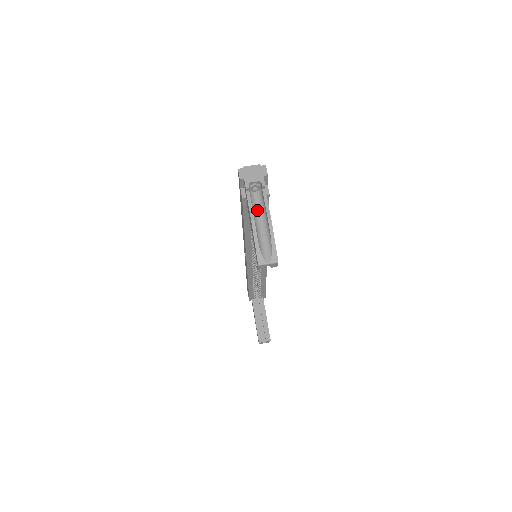
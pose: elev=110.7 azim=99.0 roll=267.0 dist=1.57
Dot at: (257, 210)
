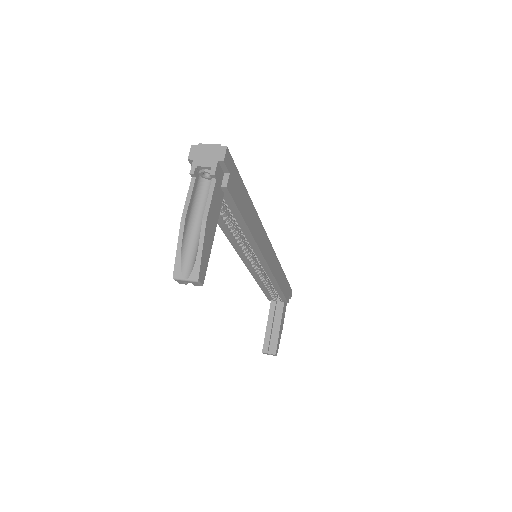
Dot at: (201, 205)
